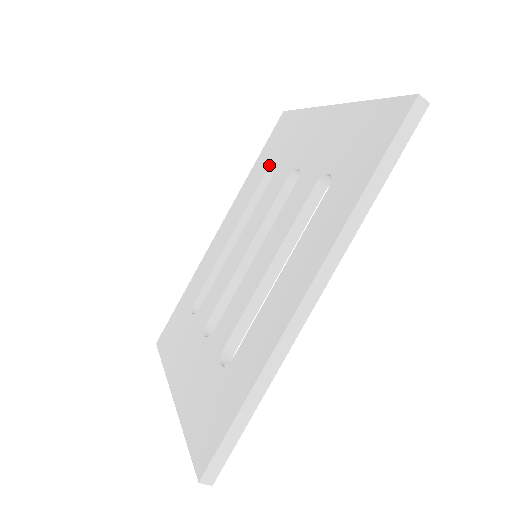
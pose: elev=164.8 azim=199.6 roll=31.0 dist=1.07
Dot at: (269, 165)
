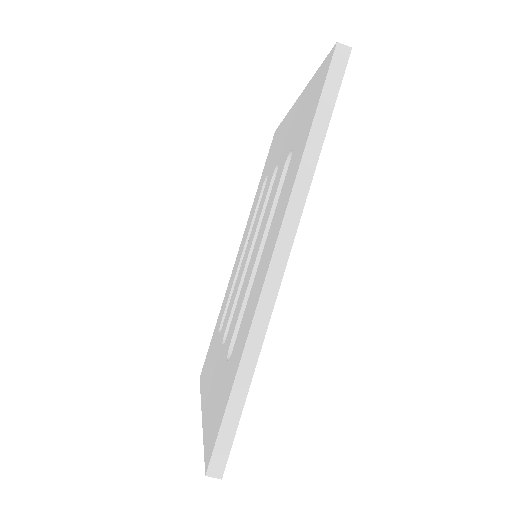
Dot at: (265, 178)
